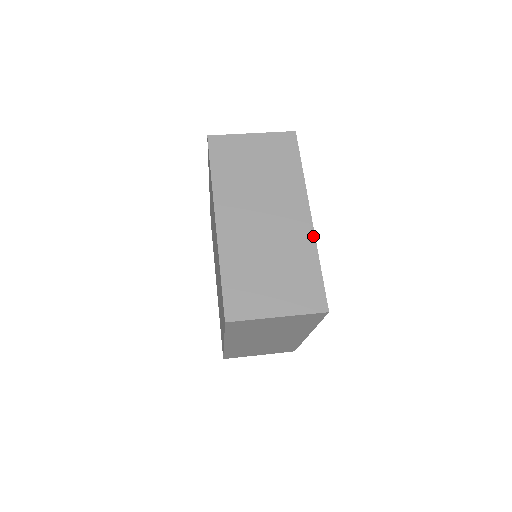
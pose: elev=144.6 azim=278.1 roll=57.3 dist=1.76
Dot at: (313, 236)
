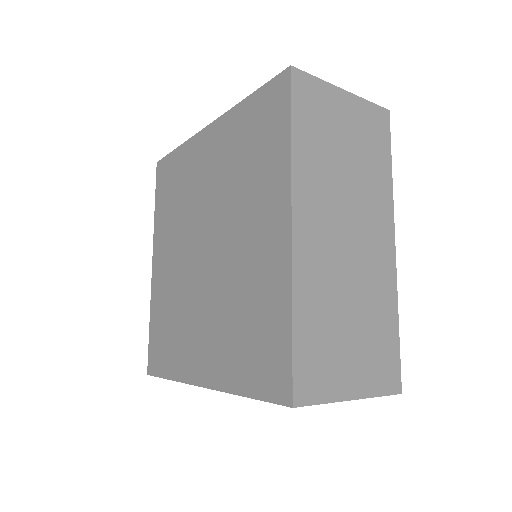
Dot at: occluded
